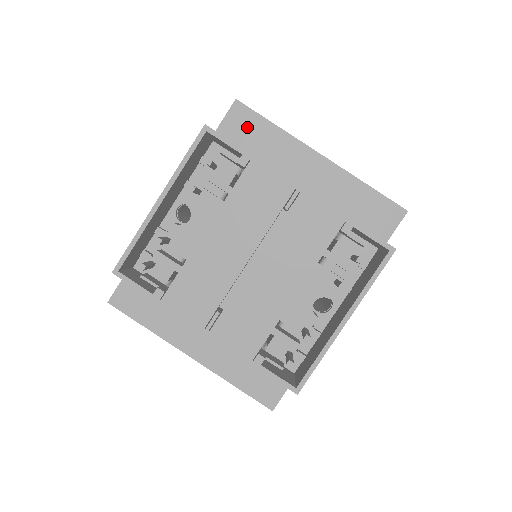
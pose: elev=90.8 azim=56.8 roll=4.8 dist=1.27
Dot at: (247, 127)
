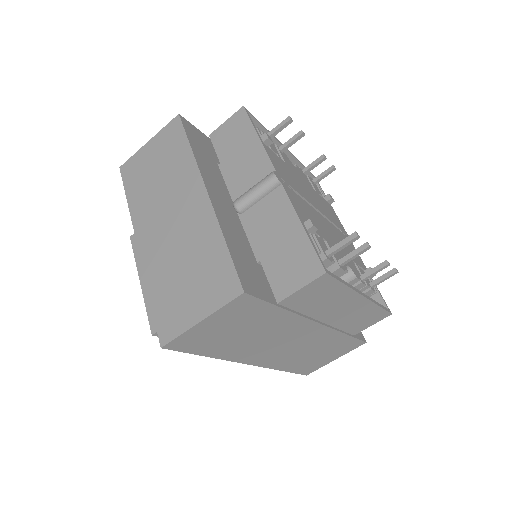
Dot at: occluded
